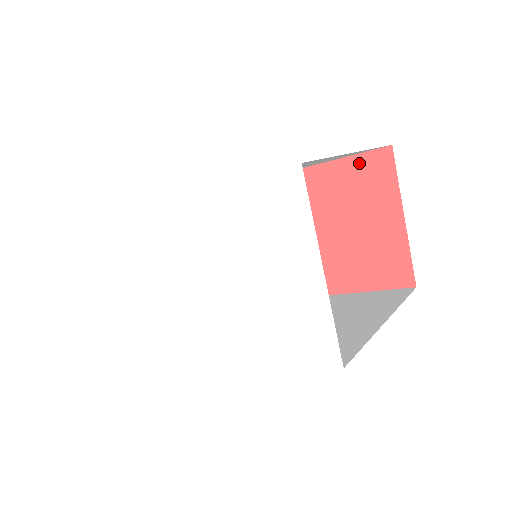
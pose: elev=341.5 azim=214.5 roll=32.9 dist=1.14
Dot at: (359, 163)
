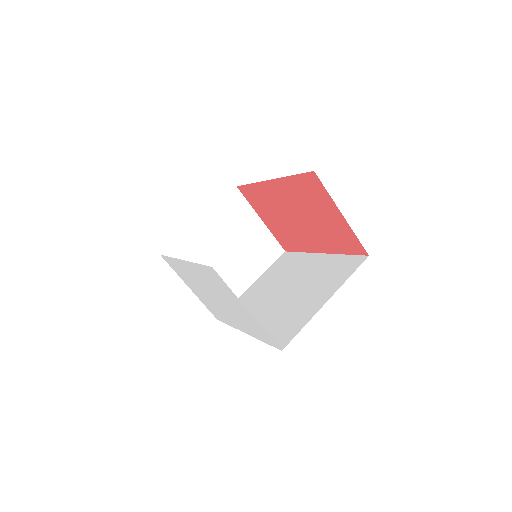
Dot at: (302, 180)
